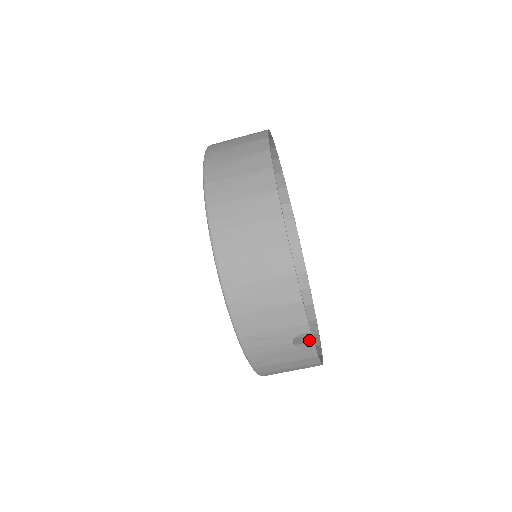
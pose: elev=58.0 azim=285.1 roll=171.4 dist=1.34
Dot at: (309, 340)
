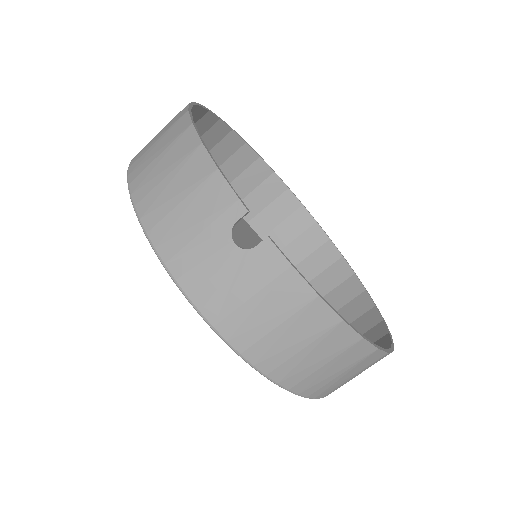
Dot at: occluded
